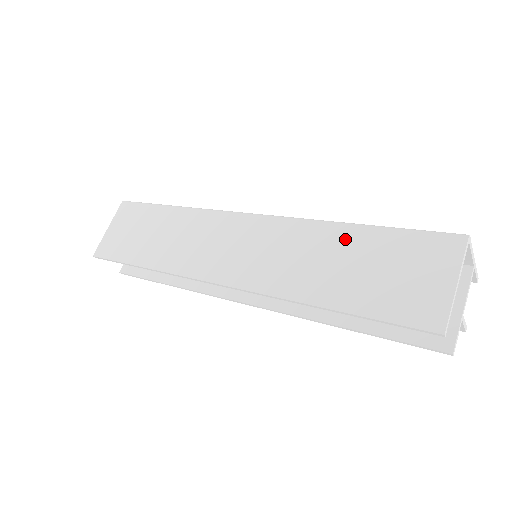
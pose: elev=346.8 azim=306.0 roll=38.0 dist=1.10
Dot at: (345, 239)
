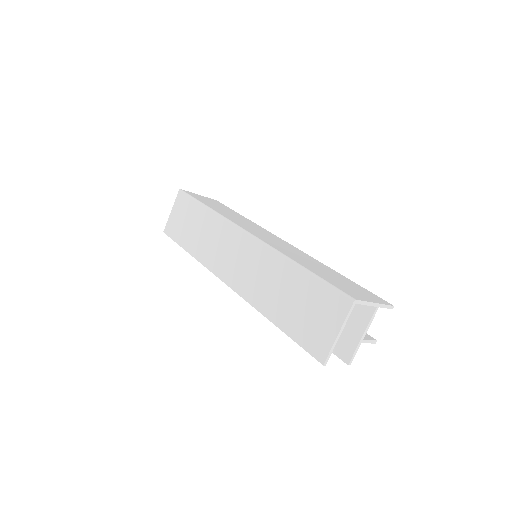
Dot at: (291, 276)
